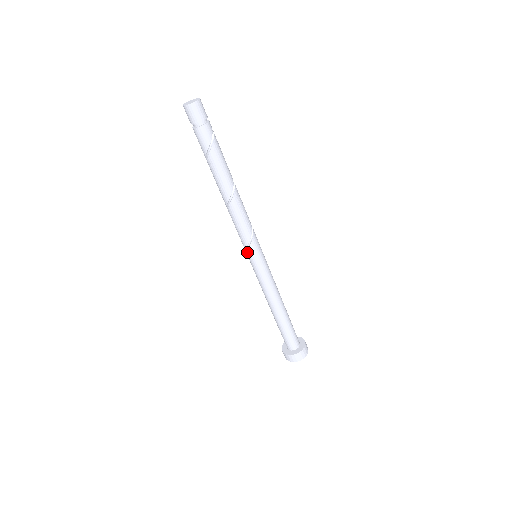
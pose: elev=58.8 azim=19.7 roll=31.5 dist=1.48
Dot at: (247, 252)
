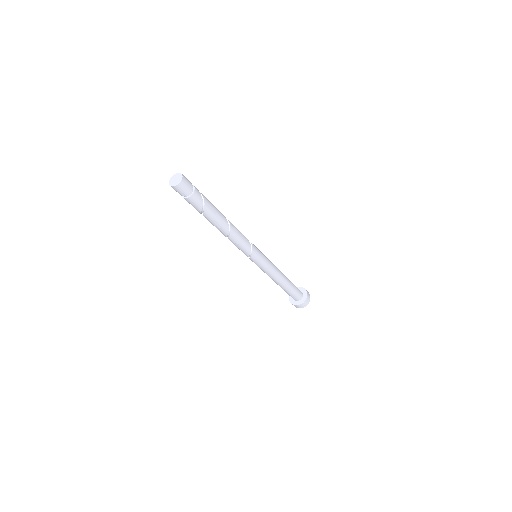
Dot at: (251, 258)
